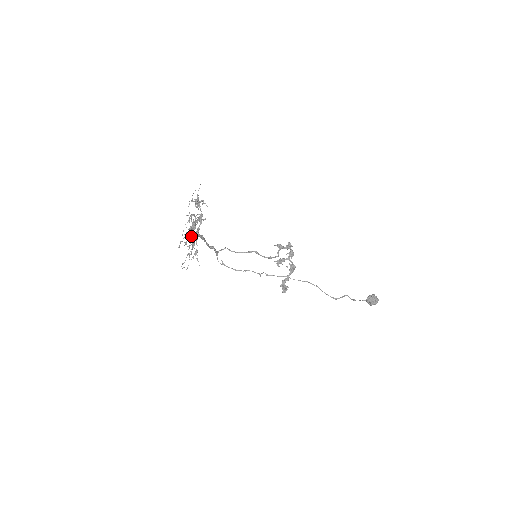
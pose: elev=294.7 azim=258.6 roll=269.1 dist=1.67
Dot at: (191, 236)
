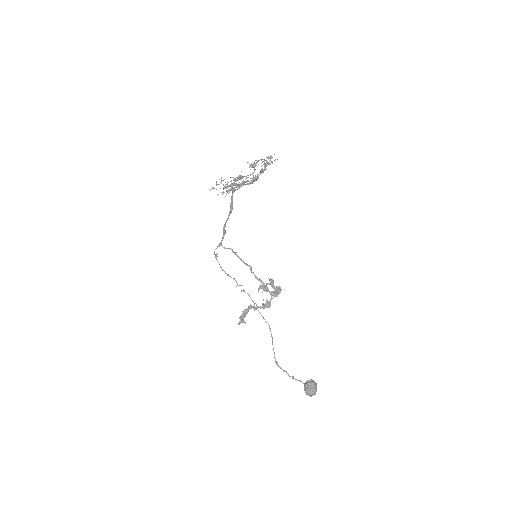
Dot at: (240, 175)
